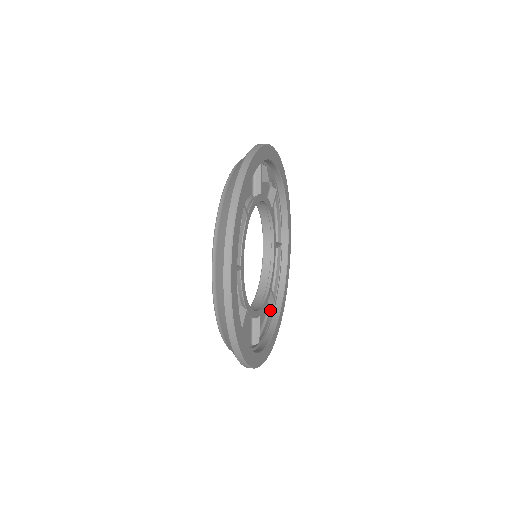
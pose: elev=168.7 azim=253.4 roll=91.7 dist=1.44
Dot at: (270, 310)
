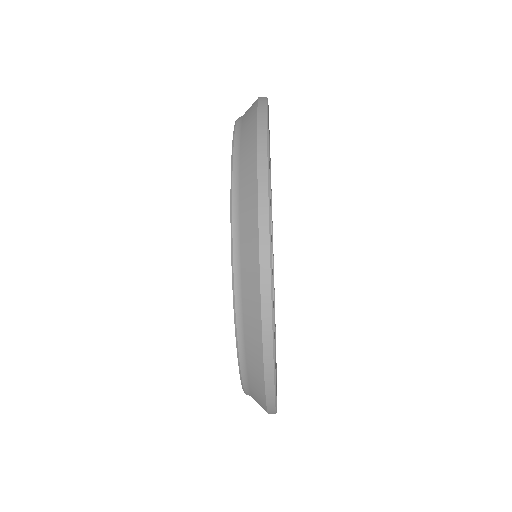
Dot at: occluded
